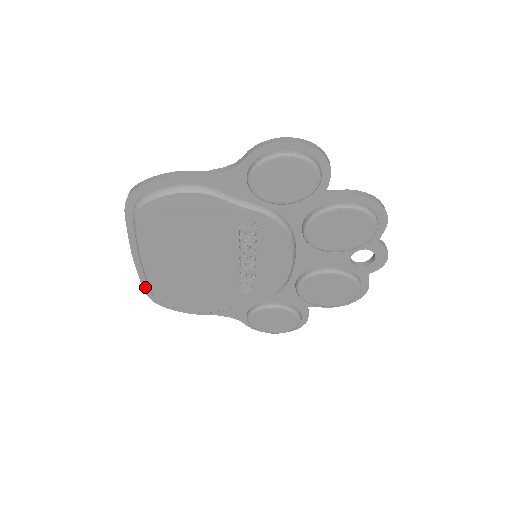
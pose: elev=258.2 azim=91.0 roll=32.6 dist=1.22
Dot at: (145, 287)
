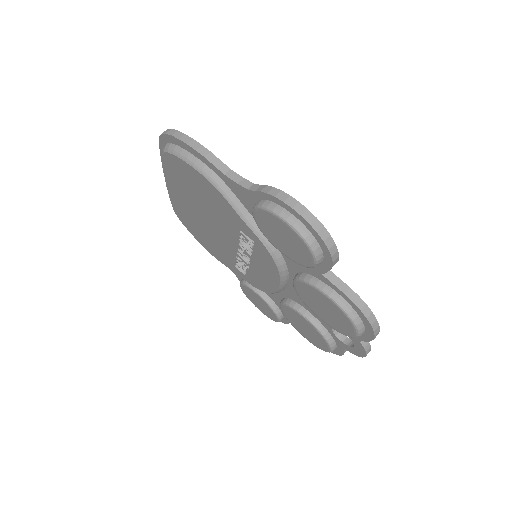
Dot at: occluded
